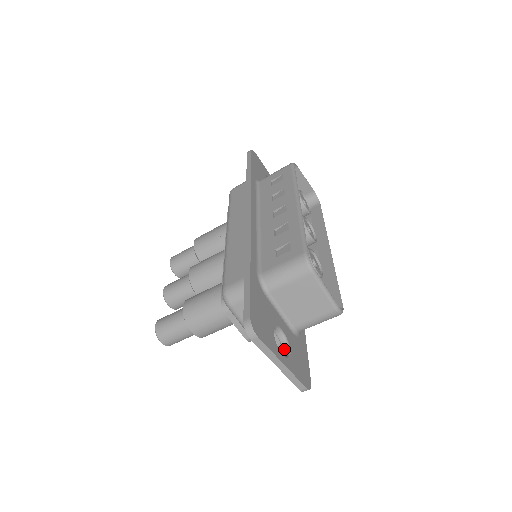
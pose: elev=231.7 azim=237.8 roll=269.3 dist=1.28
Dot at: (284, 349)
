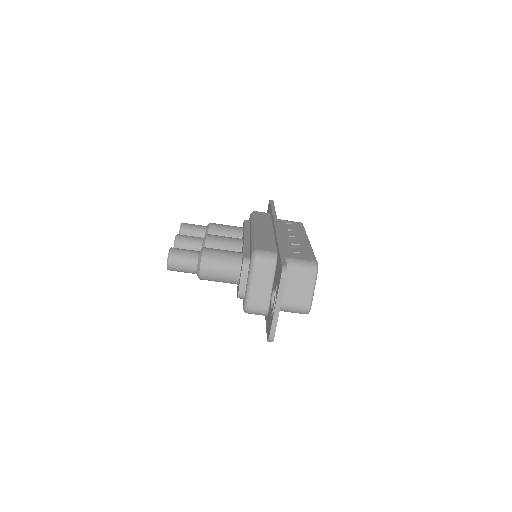
Dot at: occluded
